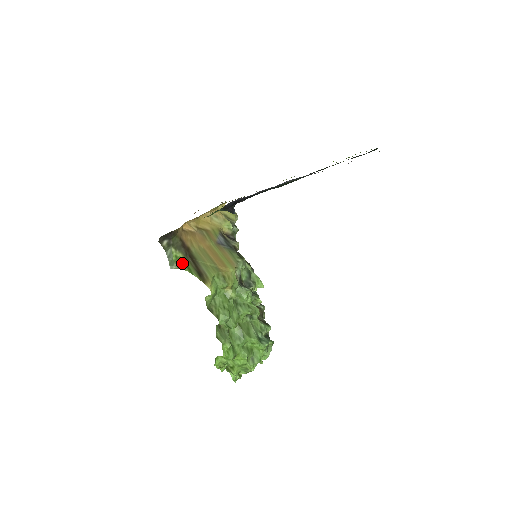
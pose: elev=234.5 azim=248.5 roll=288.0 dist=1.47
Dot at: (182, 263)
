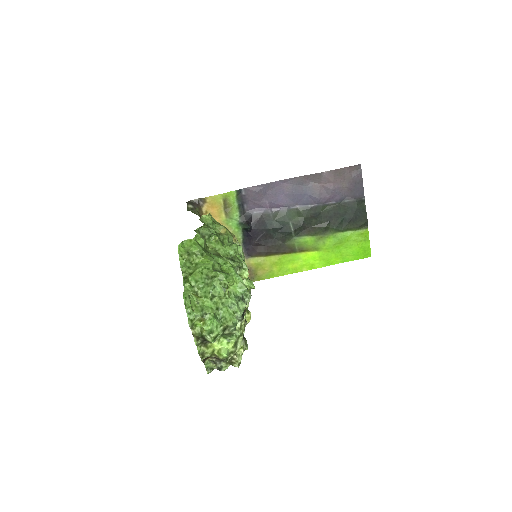
Dot at: occluded
